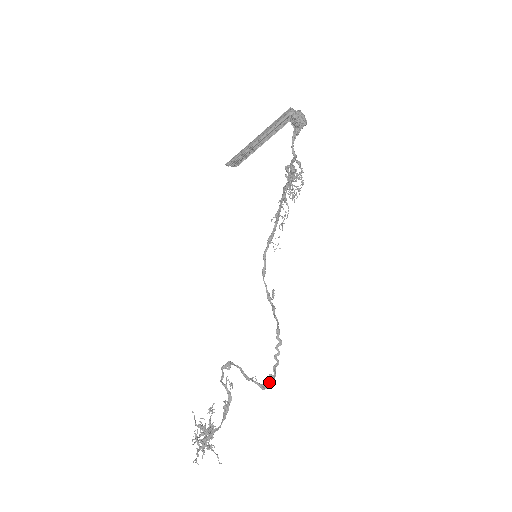
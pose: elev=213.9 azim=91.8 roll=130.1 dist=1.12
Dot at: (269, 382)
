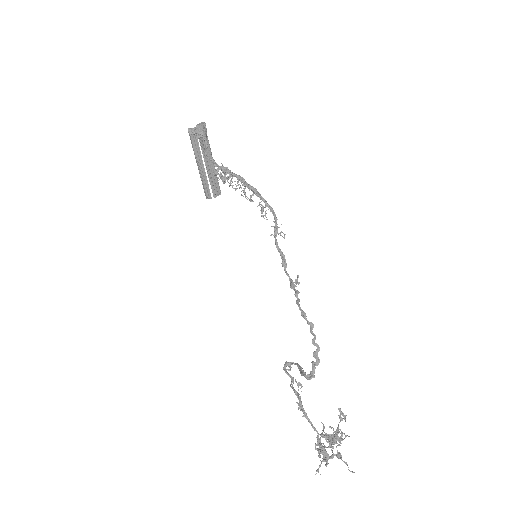
Dot at: (312, 370)
